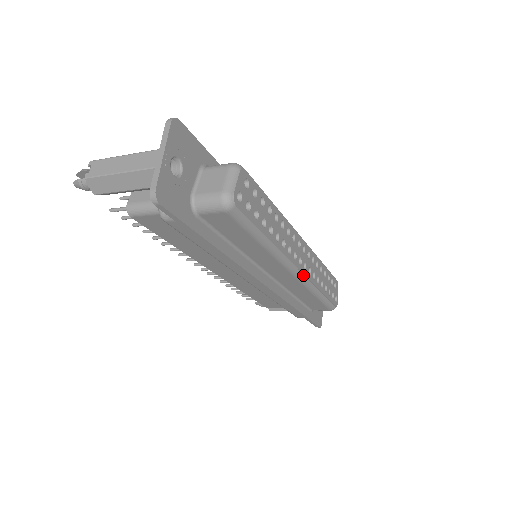
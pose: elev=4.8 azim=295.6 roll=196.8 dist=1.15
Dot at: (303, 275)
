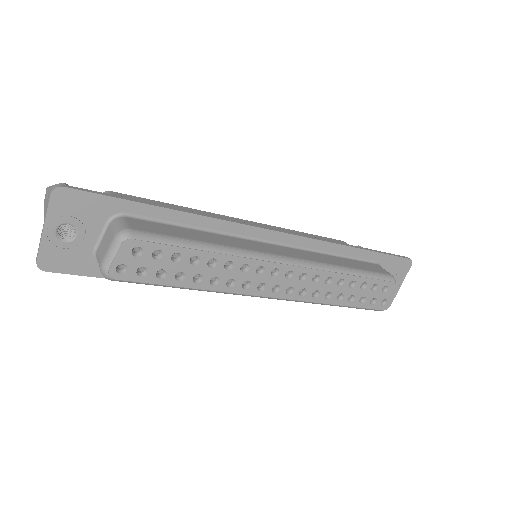
Dot at: (285, 299)
